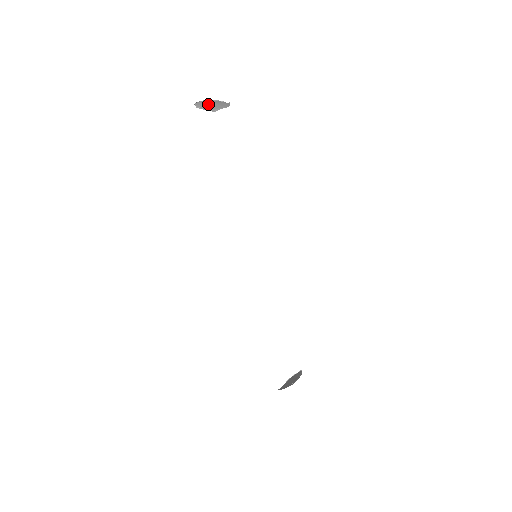
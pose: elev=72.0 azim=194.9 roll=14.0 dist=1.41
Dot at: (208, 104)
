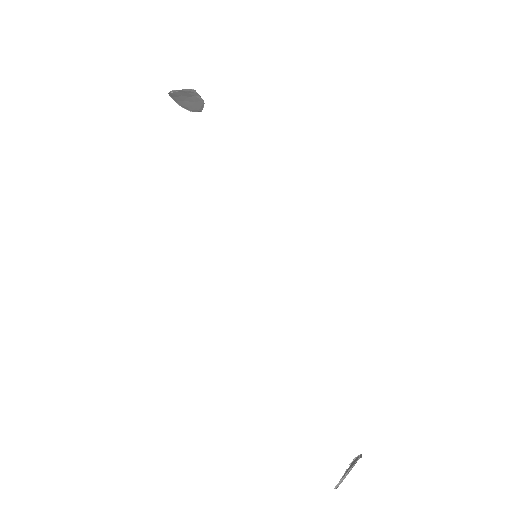
Dot at: (183, 96)
